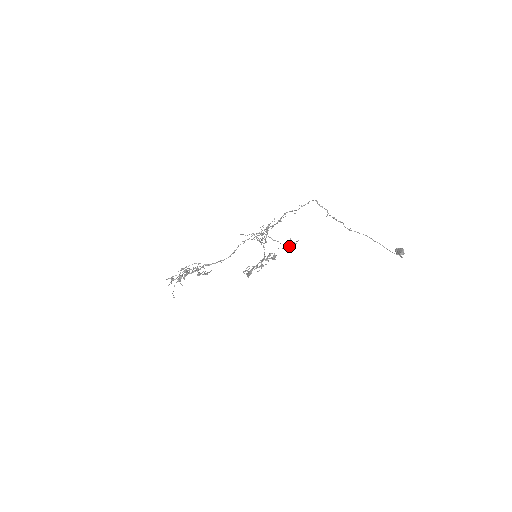
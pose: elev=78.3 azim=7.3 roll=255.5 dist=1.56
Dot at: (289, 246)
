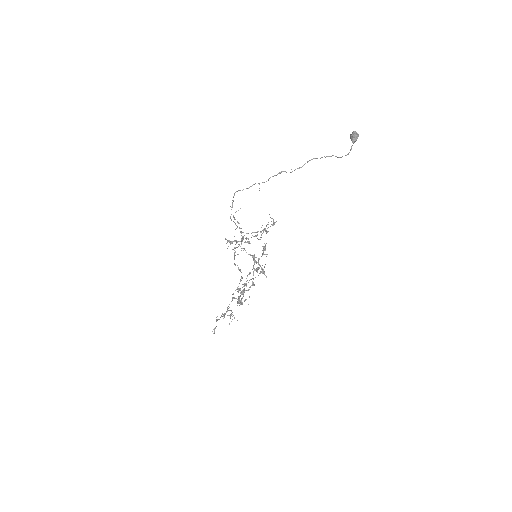
Dot at: occluded
